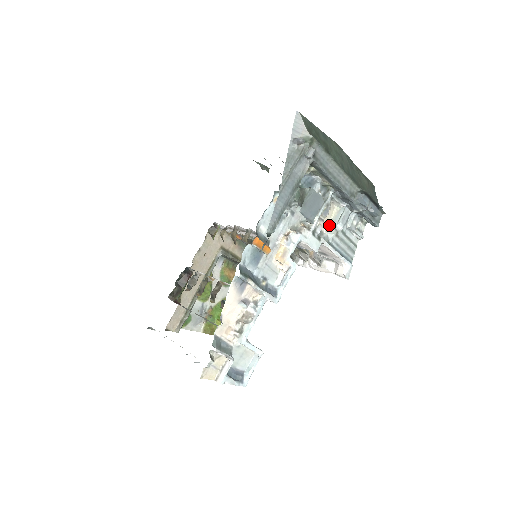
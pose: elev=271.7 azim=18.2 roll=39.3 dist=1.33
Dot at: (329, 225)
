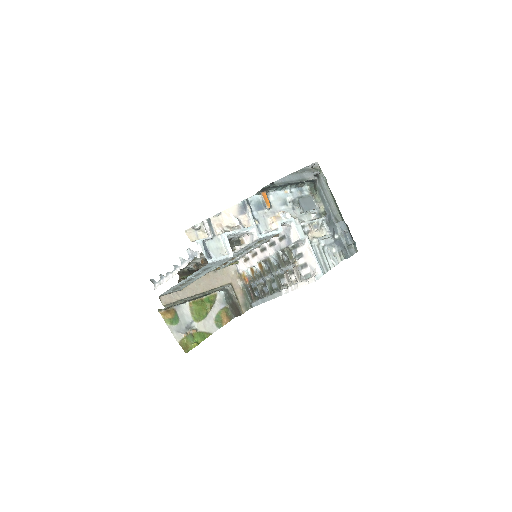
Dot at: occluded
